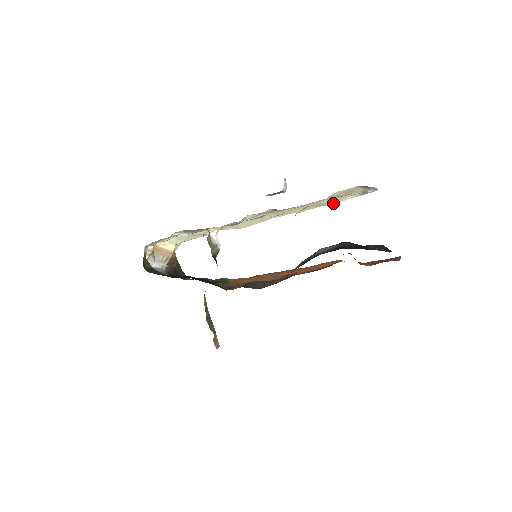
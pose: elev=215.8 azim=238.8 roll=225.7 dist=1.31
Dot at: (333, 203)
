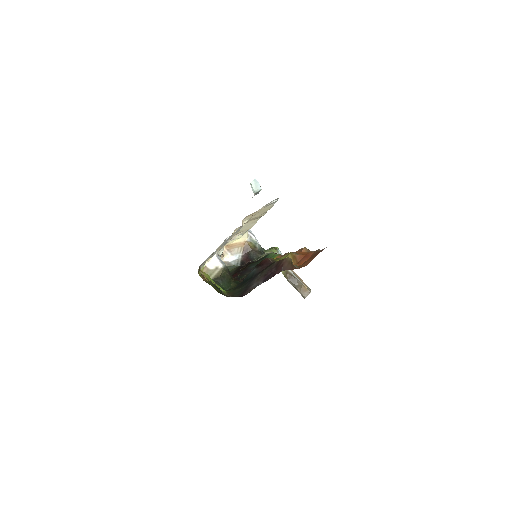
Dot at: (269, 209)
